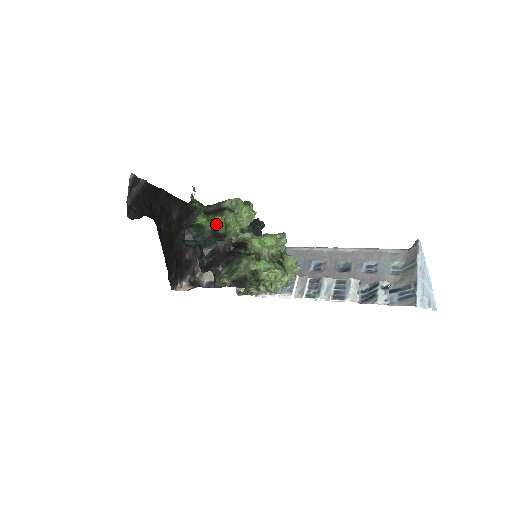
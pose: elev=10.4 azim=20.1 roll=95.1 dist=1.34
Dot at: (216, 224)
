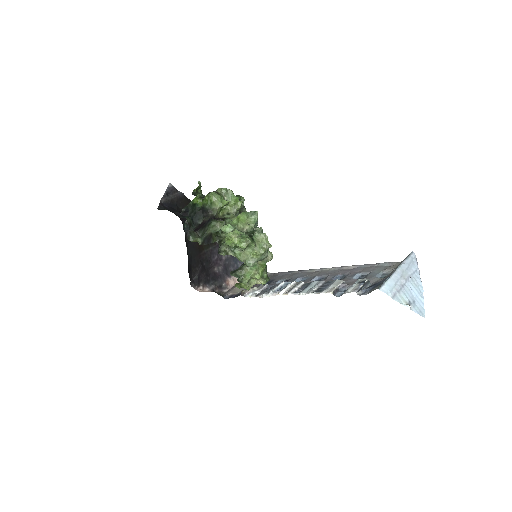
Dot at: (205, 202)
